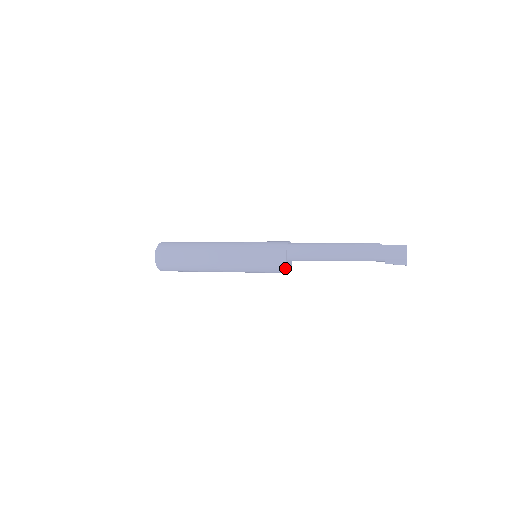
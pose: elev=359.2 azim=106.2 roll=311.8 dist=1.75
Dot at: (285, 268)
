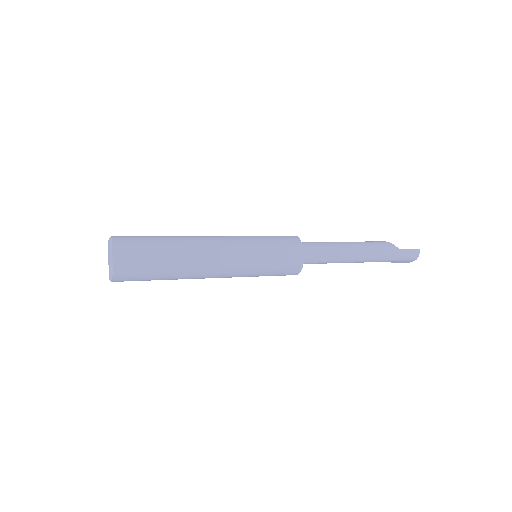
Dot at: (296, 274)
